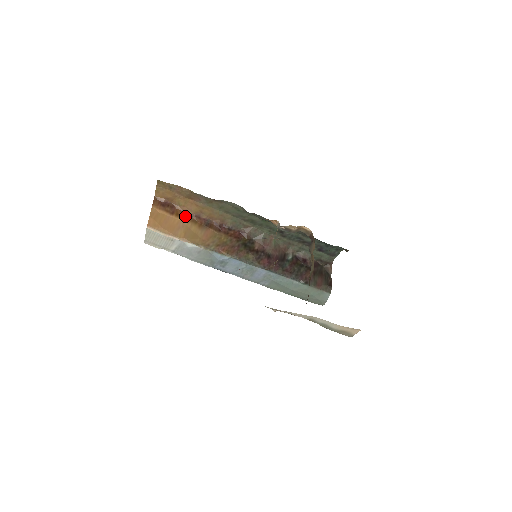
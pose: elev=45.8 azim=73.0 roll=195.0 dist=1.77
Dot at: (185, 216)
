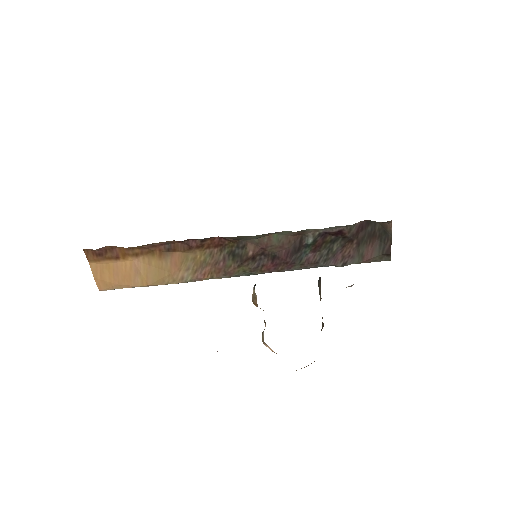
Dot at: (134, 253)
